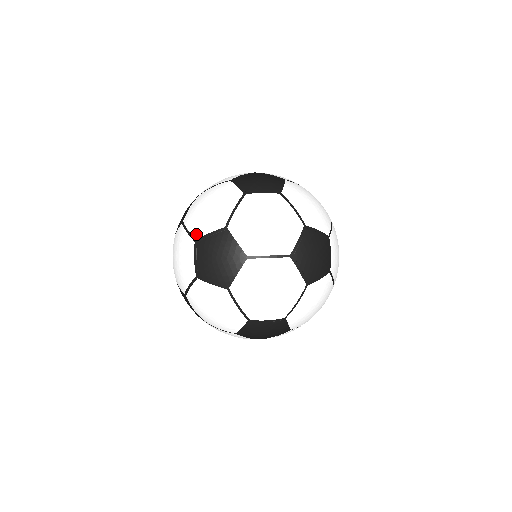
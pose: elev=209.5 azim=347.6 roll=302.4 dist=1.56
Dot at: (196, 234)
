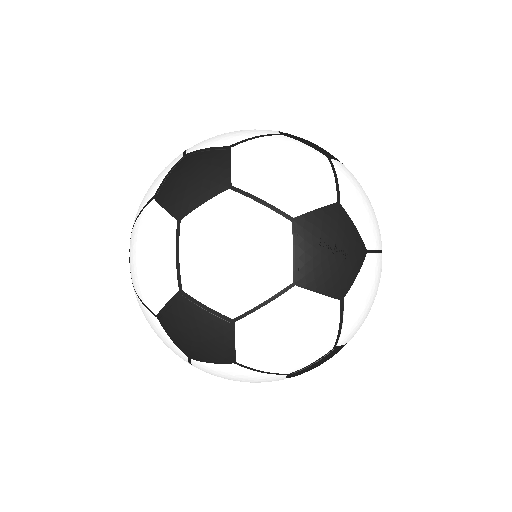
Dot at: occluded
